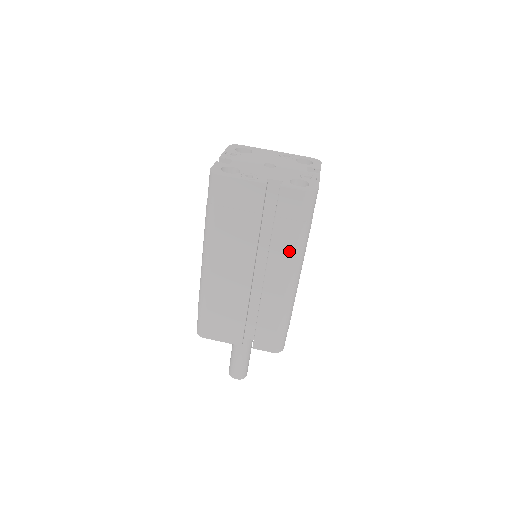
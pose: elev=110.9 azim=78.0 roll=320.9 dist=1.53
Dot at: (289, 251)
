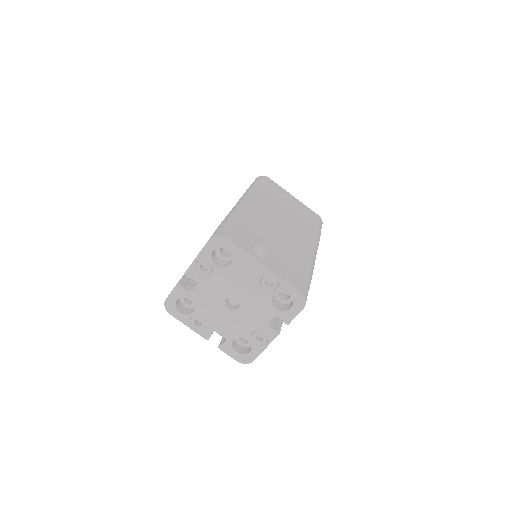
Dot at: occluded
